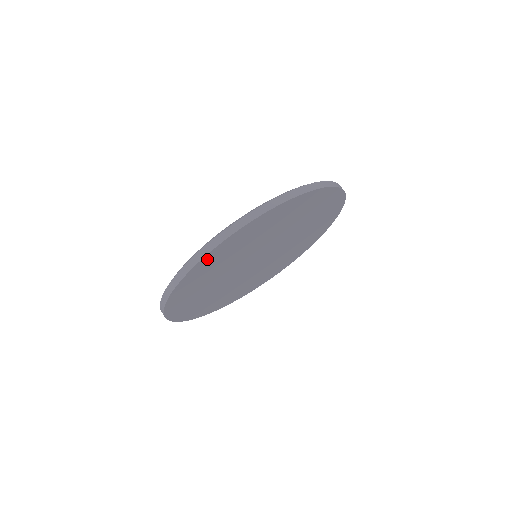
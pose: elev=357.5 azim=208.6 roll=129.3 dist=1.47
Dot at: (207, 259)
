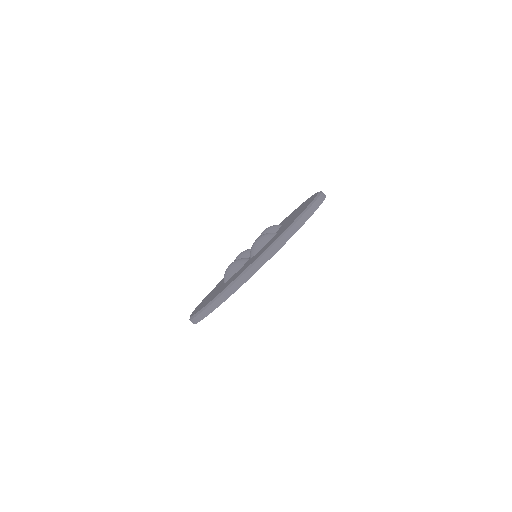
Dot at: occluded
